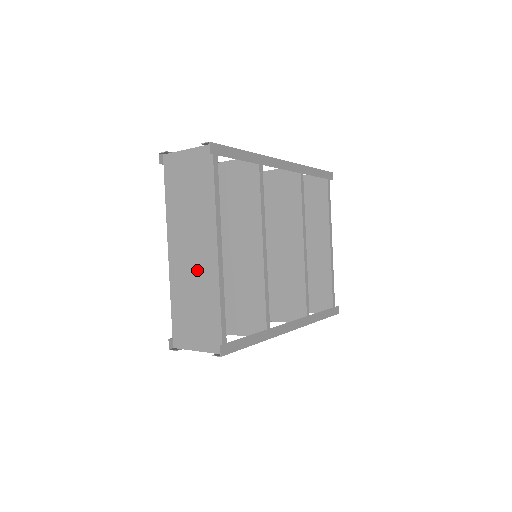
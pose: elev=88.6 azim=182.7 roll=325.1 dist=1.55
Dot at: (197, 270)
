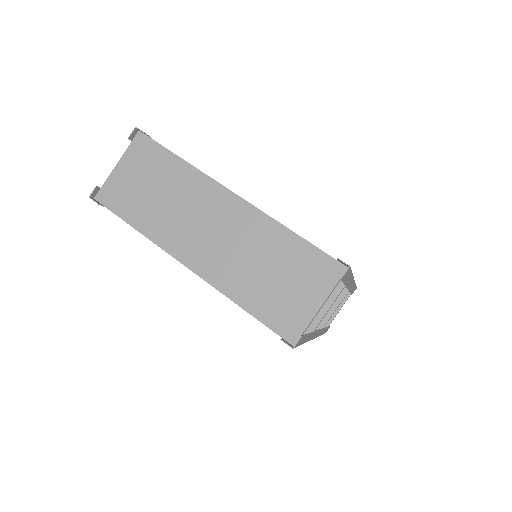
Dot at: (234, 237)
